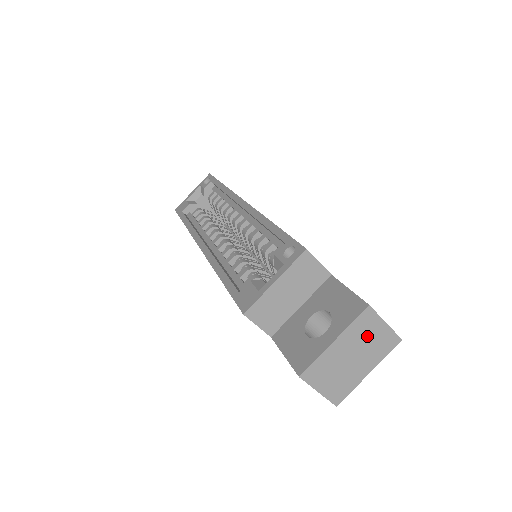
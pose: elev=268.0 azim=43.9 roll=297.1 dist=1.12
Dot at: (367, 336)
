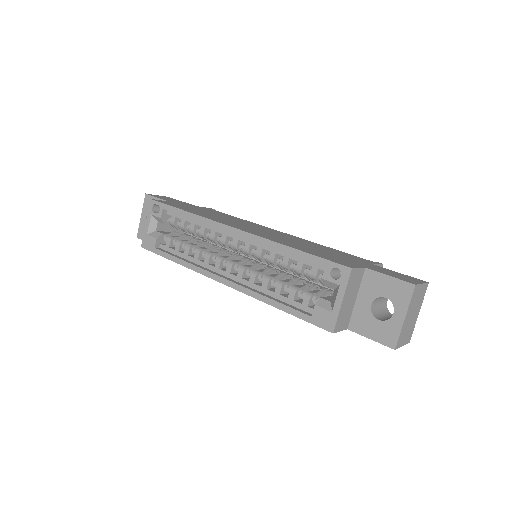
Dot at: (416, 299)
